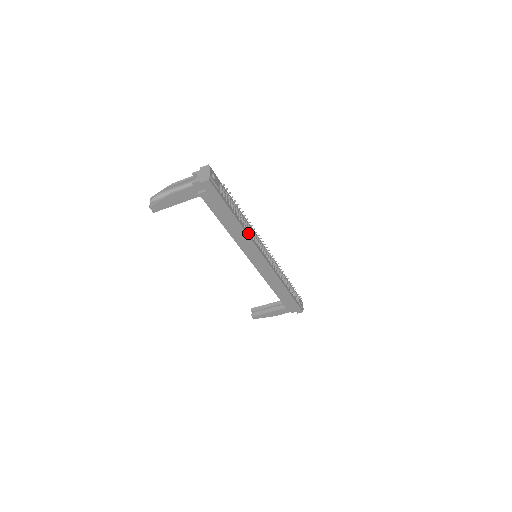
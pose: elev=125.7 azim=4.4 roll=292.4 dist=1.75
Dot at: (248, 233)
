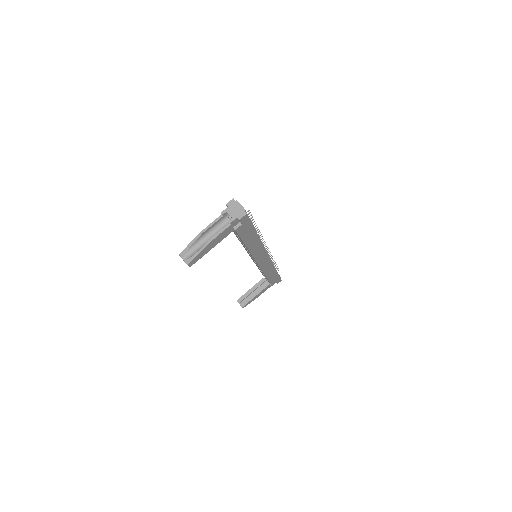
Dot at: occluded
